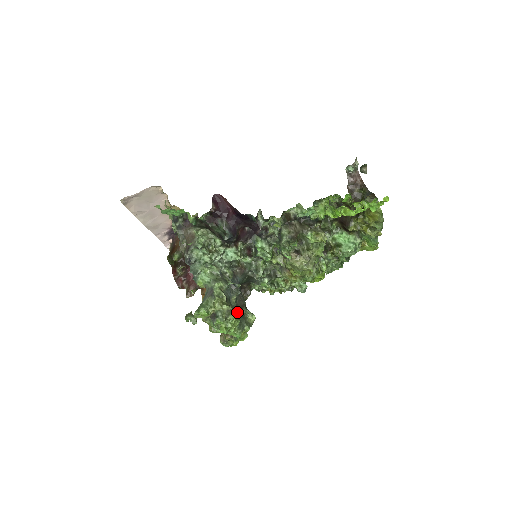
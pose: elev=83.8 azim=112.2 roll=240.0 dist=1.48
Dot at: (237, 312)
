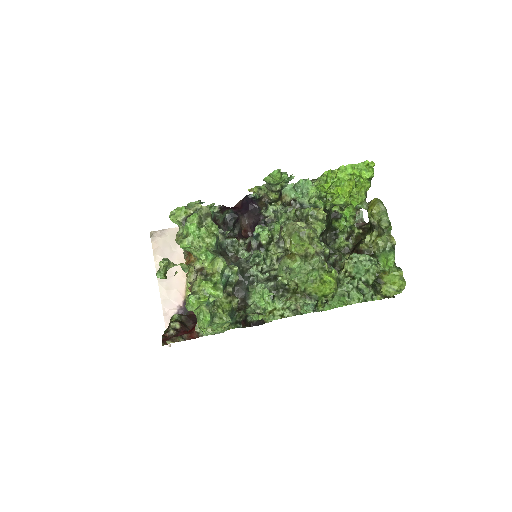
Dot at: (216, 225)
